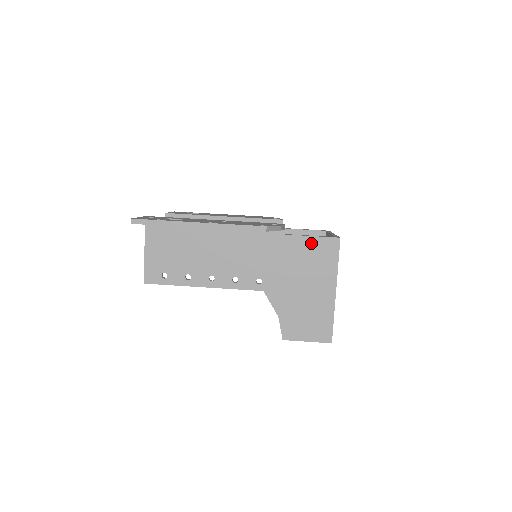
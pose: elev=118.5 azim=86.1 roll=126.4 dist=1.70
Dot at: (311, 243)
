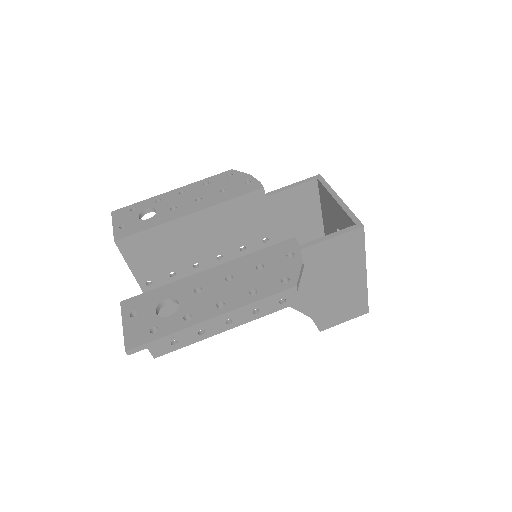
Dot at: (332, 245)
